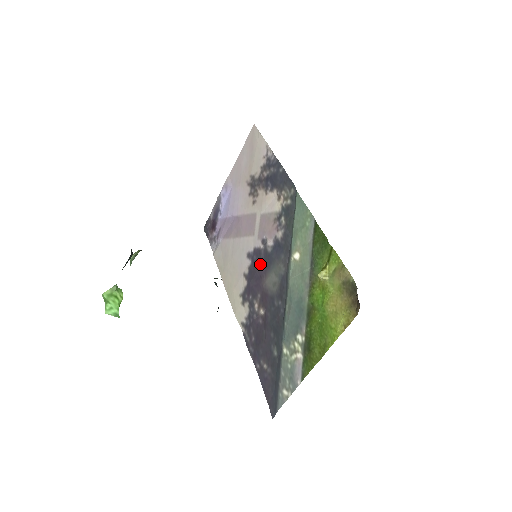
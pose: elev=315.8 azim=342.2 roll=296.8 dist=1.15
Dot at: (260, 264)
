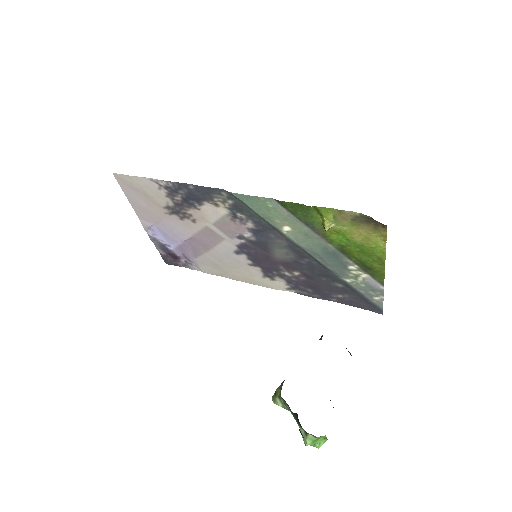
Dot at: (257, 252)
